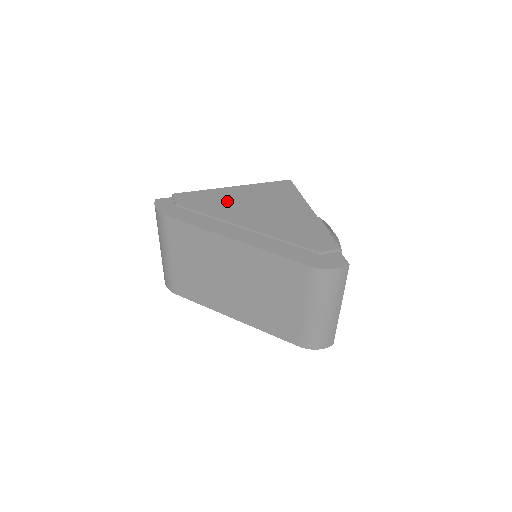
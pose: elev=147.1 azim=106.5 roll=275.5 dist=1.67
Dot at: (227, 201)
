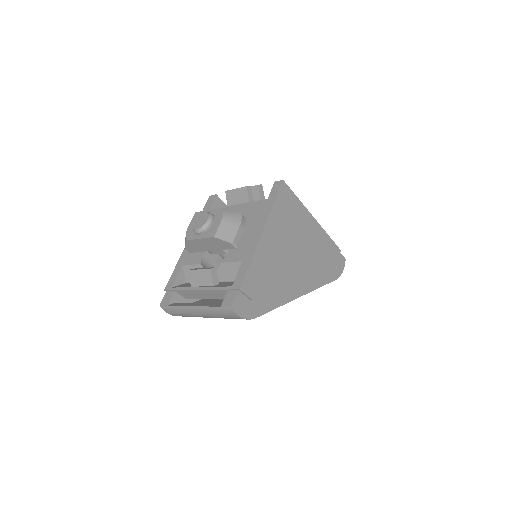
Dot at: (275, 259)
